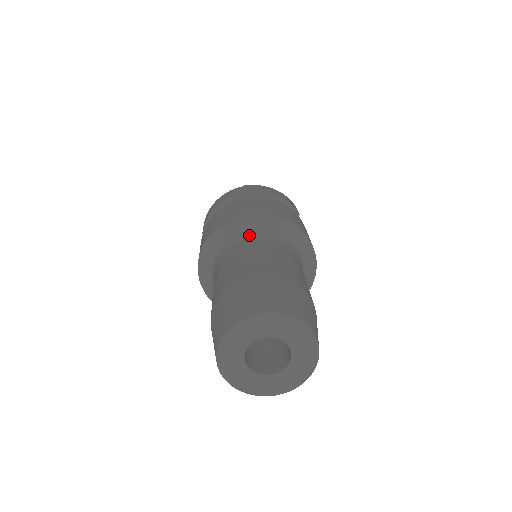
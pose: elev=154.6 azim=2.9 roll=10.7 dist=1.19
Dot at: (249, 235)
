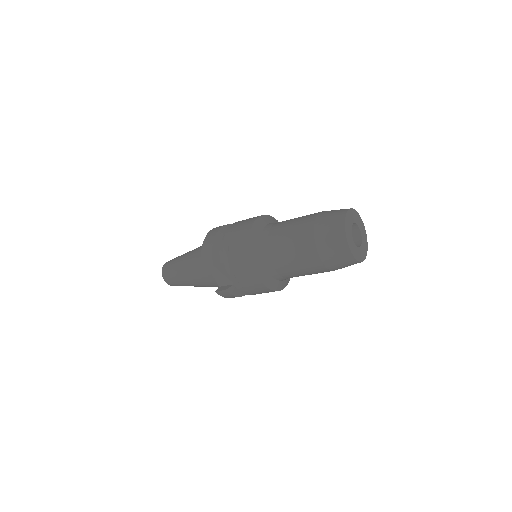
Dot at: (268, 226)
